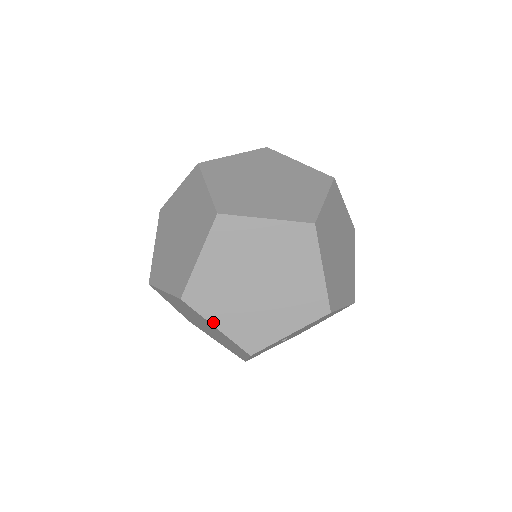
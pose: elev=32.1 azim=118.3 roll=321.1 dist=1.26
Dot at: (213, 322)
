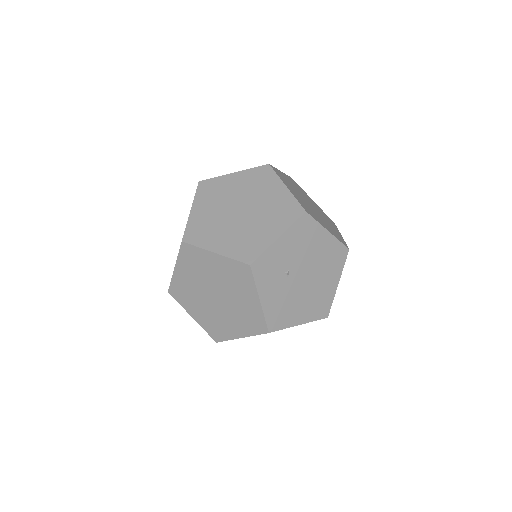
Dot at: (211, 249)
